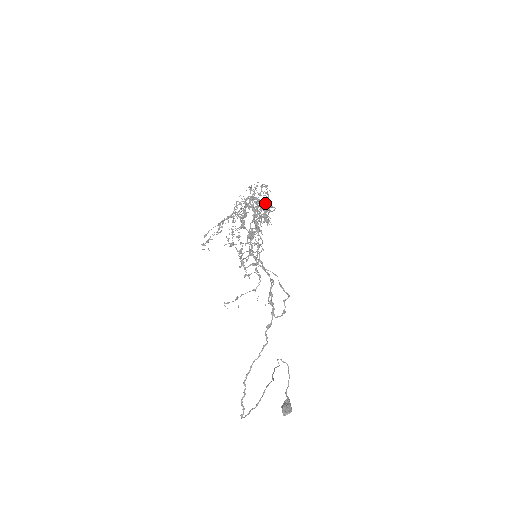
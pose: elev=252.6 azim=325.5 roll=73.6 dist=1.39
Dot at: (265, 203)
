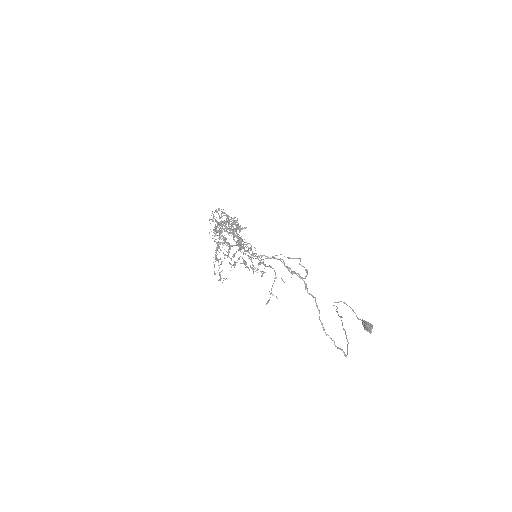
Dot at: (229, 220)
